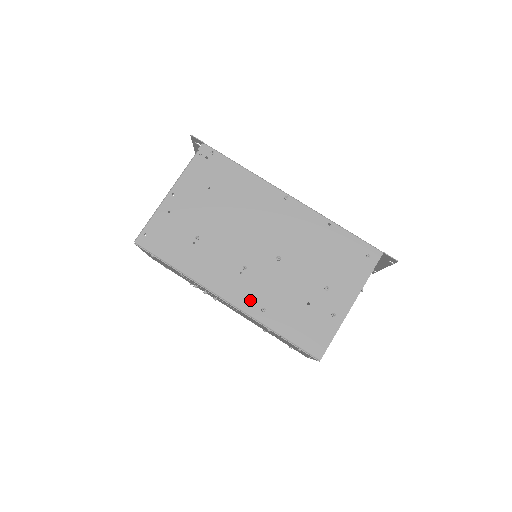
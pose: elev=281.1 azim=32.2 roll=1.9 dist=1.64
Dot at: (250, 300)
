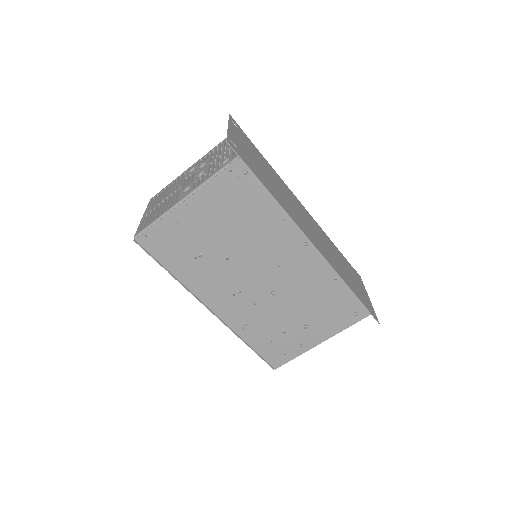
Dot at: (234, 317)
